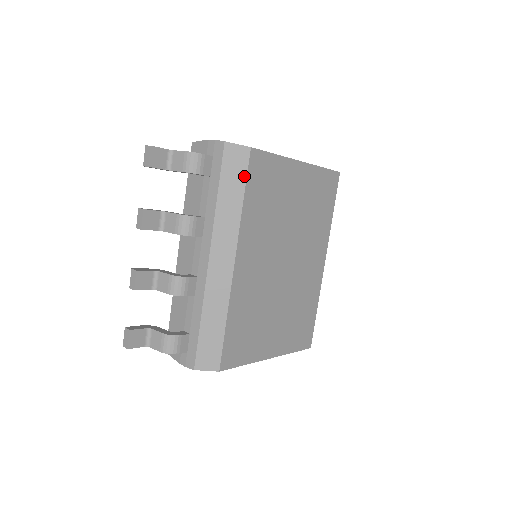
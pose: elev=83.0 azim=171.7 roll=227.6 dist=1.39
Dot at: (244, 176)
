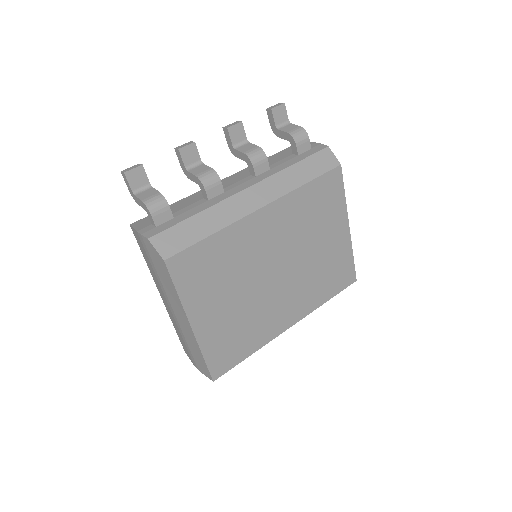
Dot at: (321, 172)
